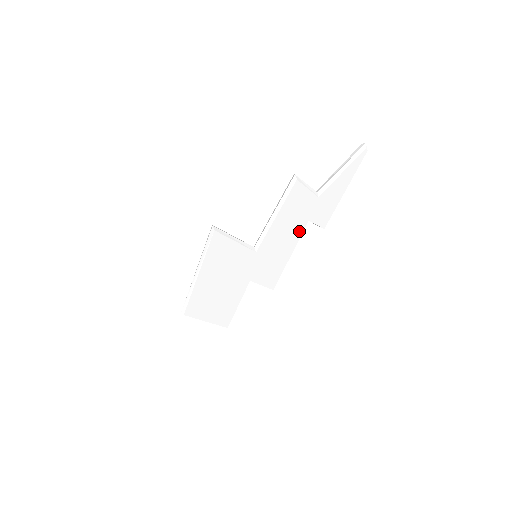
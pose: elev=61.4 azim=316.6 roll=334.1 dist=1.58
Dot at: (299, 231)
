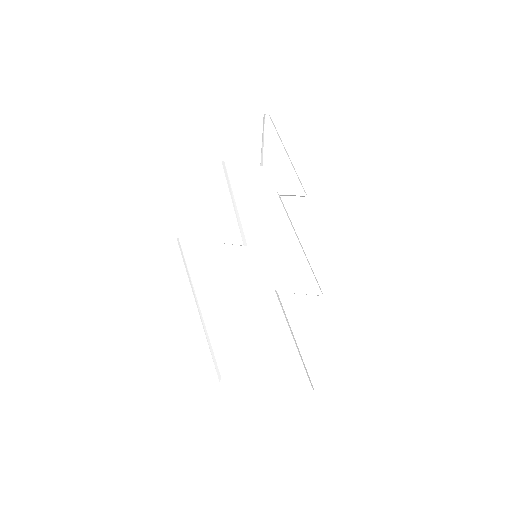
Dot at: (277, 205)
